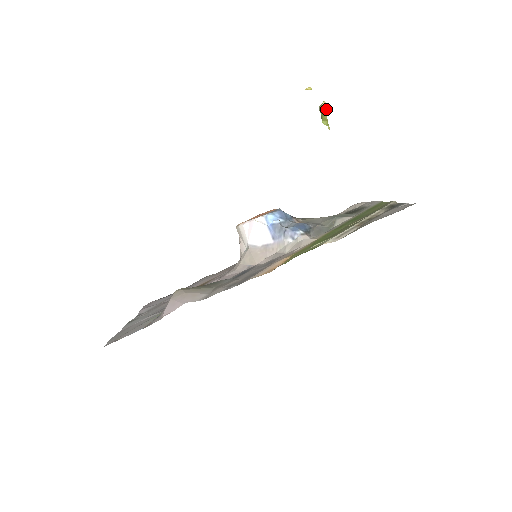
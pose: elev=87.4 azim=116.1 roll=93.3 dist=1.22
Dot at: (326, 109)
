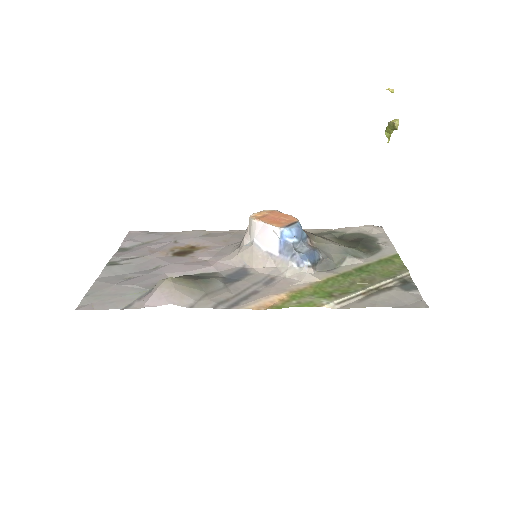
Dot at: (396, 128)
